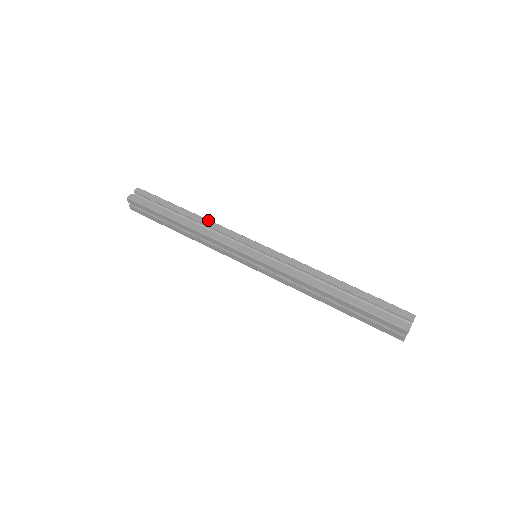
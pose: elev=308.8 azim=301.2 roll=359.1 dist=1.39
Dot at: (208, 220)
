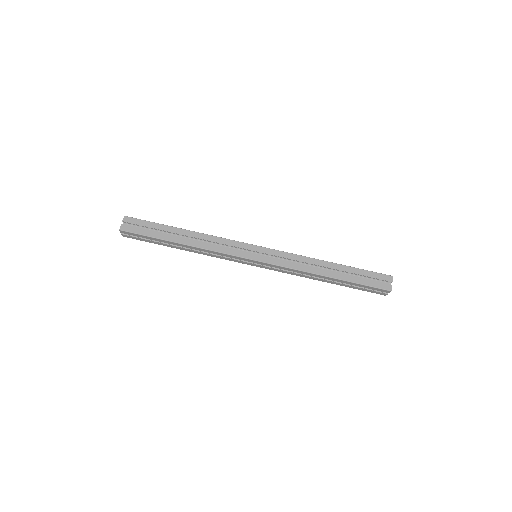
Dot at: (205, 234)
